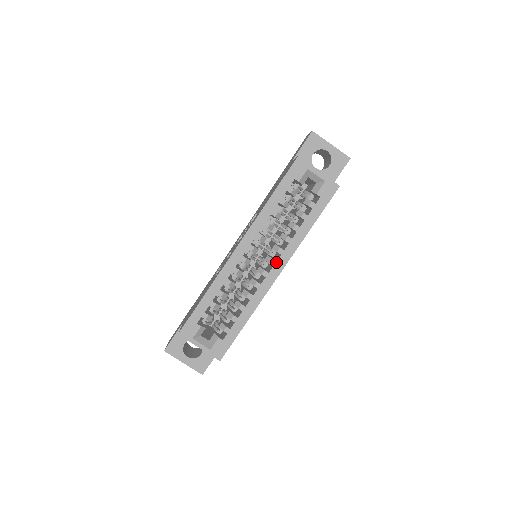
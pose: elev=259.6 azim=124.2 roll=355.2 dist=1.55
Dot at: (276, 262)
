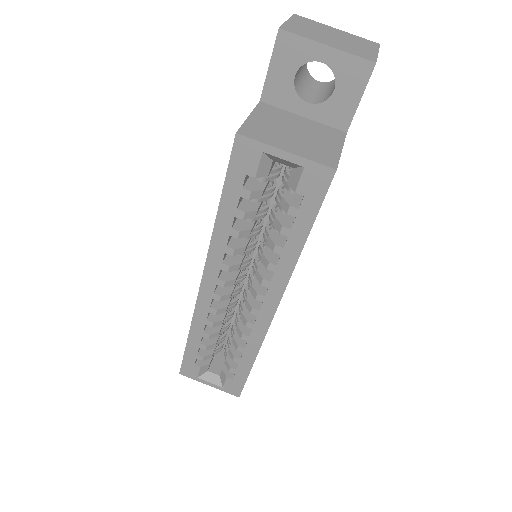
Dot at: (264, 297)
